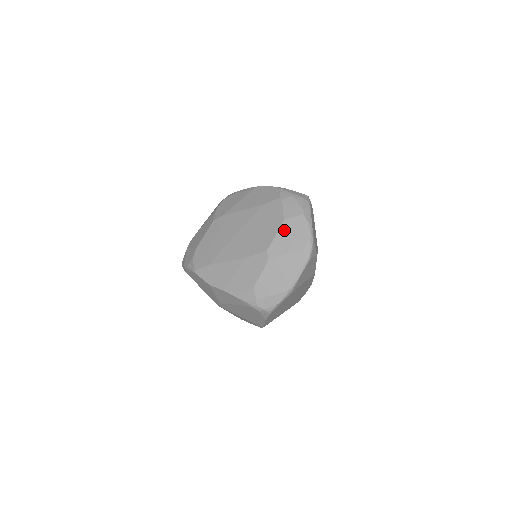
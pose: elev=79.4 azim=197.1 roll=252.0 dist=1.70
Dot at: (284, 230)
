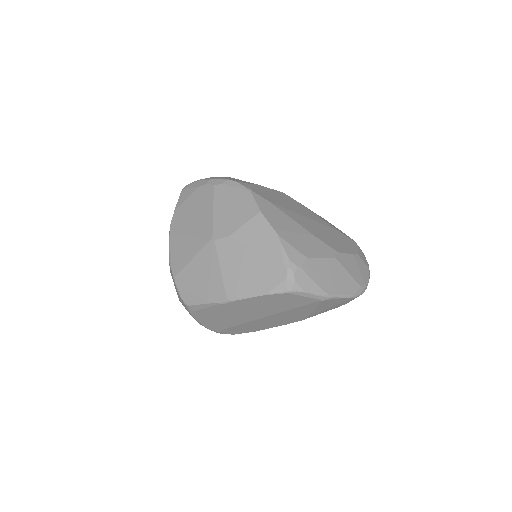
Dot at: (355, 259)
